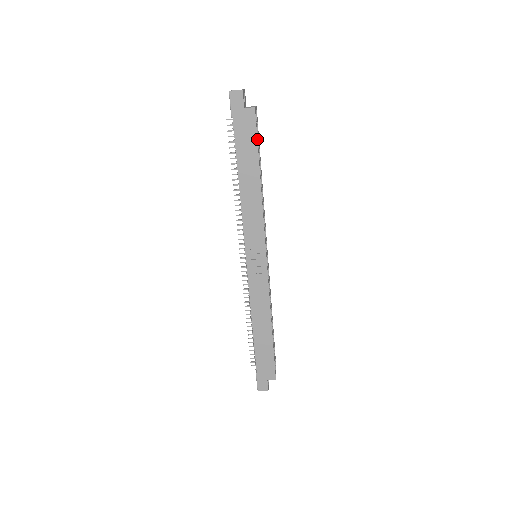
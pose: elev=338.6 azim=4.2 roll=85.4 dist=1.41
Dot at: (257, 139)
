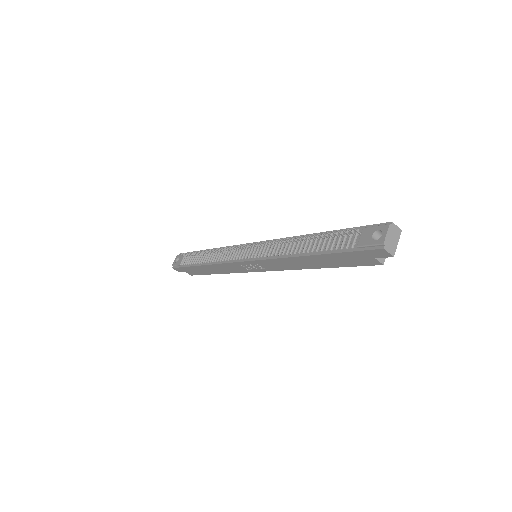
Dot at: (353, 266)
